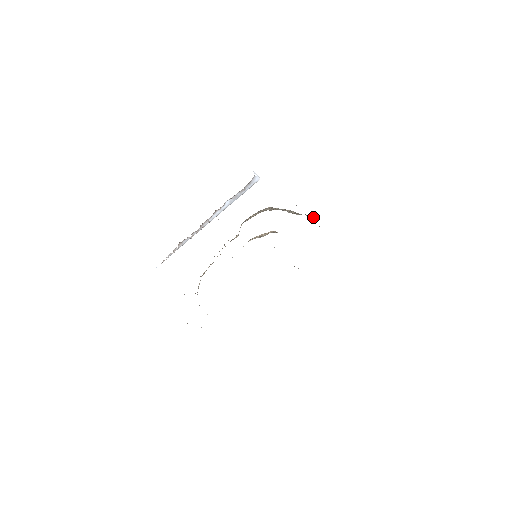
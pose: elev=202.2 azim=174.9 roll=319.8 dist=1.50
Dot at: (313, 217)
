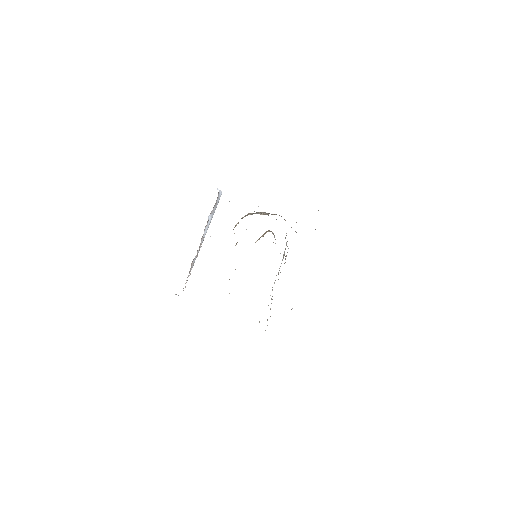
Dot at: occluded
